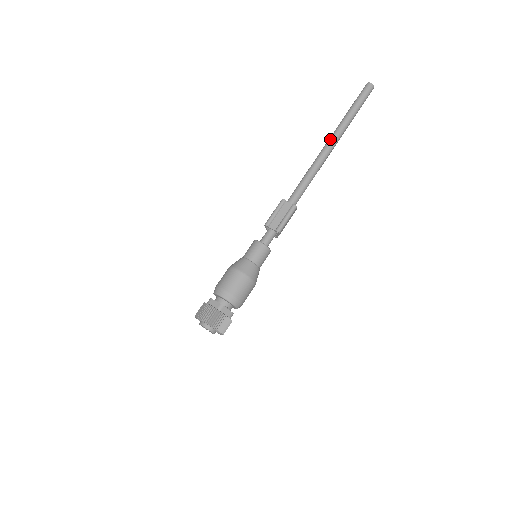
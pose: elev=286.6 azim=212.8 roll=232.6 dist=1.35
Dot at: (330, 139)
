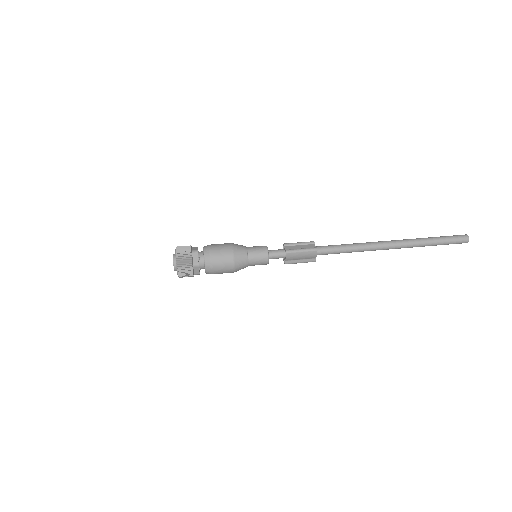
Dot at: (393, 240)
